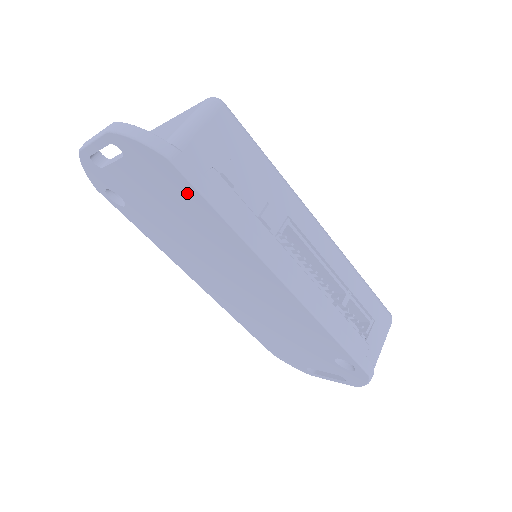
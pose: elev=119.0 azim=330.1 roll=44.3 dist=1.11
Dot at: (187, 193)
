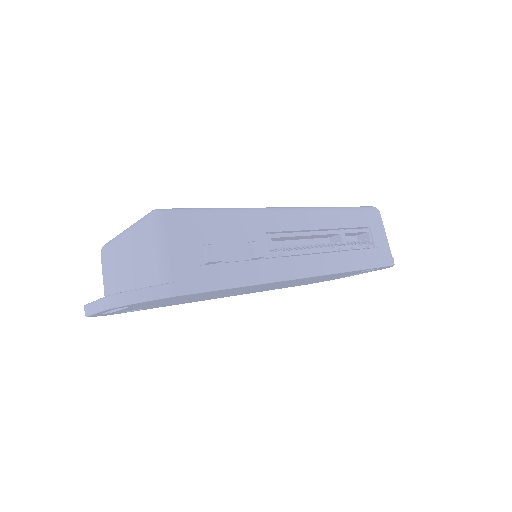
Dot at: occluded
